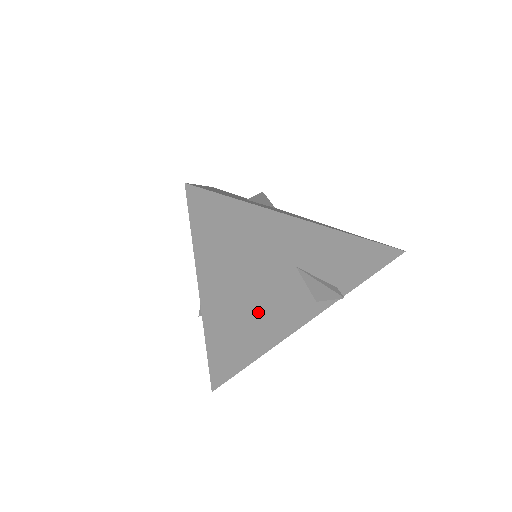
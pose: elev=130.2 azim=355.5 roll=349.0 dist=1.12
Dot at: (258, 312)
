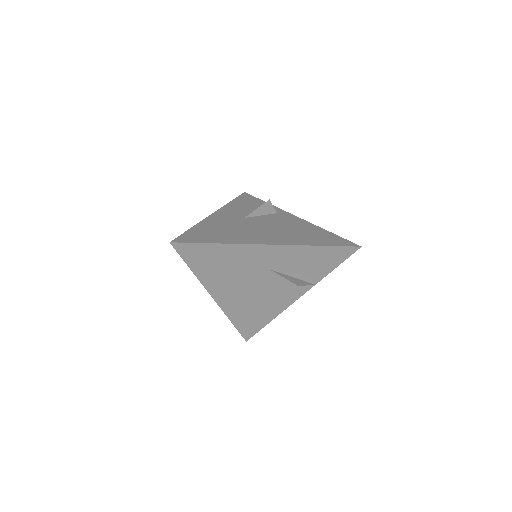
Dot at: (255, 297)
